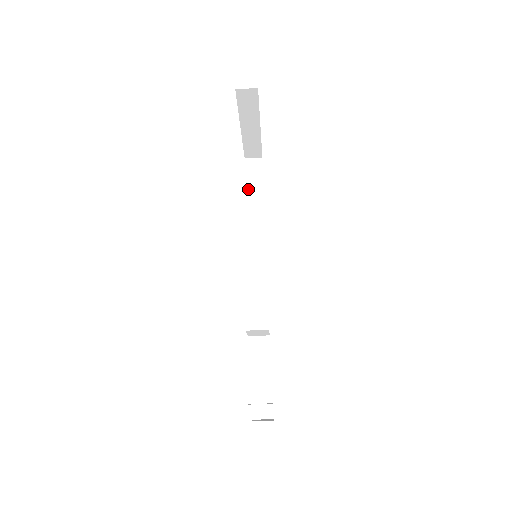
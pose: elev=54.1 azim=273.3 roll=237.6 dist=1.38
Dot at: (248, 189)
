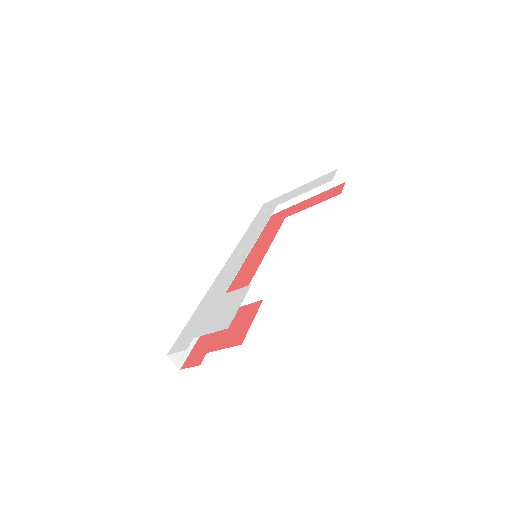
Dot at: occluded
